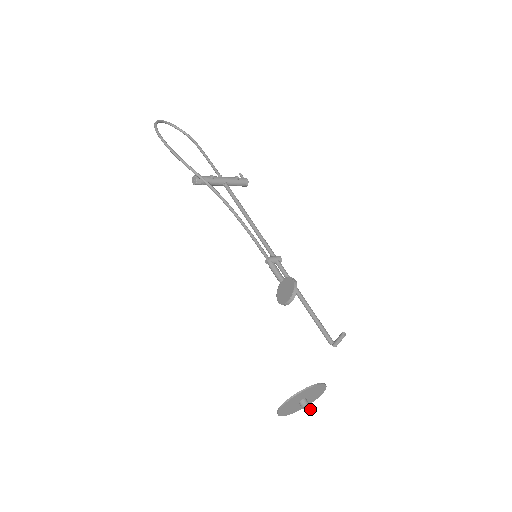
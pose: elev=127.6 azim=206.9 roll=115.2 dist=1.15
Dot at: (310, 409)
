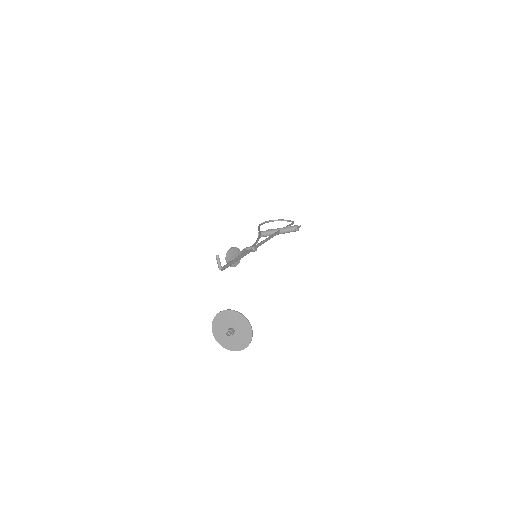
Dot at: (229, 333)
